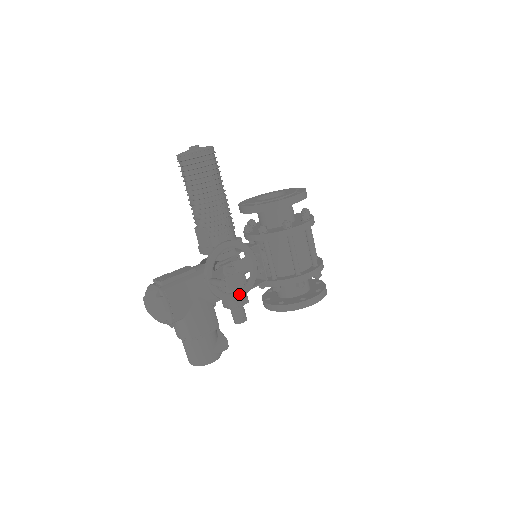
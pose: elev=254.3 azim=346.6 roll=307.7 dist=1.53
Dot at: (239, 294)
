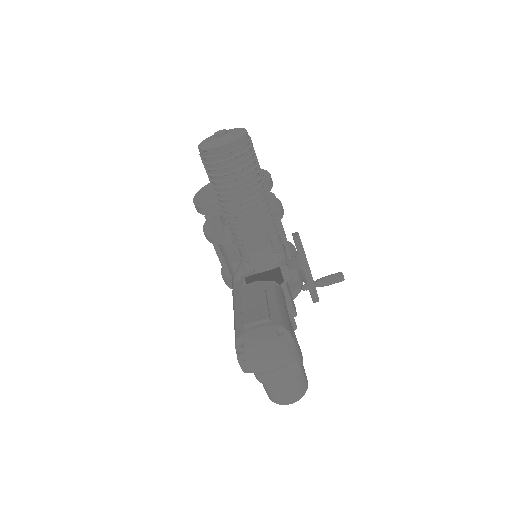
Dot at: occluded
